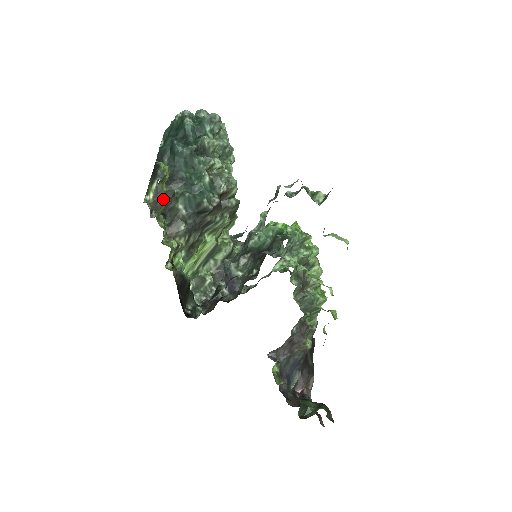
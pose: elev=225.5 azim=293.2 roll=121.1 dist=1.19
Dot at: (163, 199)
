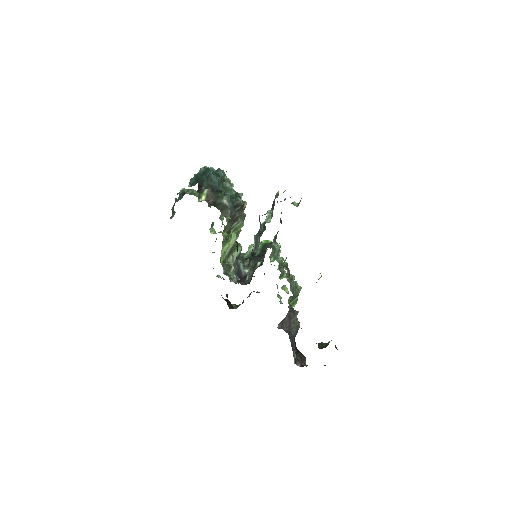
Dot at: (212, 199)
